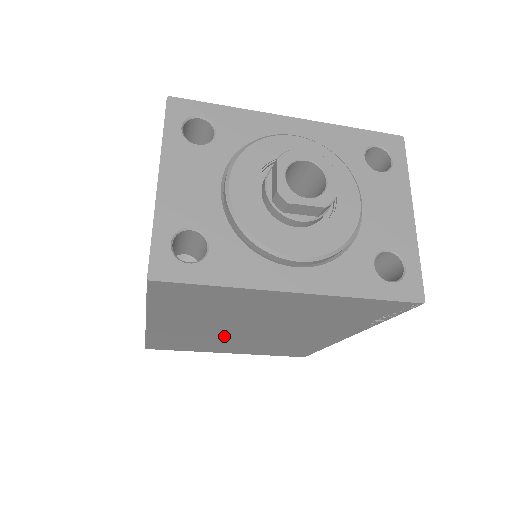
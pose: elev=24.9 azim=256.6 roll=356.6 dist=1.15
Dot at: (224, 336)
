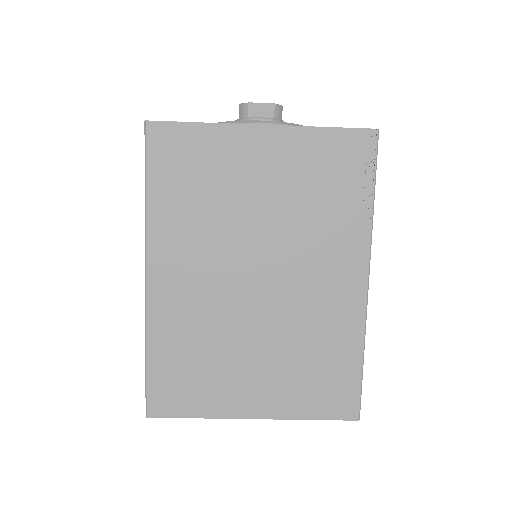
Dot at: (232, 312)
